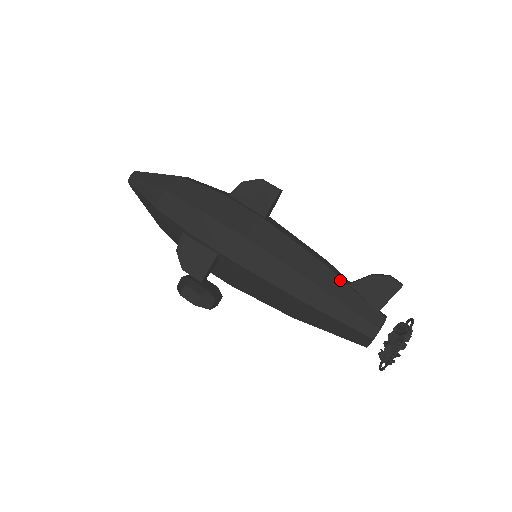
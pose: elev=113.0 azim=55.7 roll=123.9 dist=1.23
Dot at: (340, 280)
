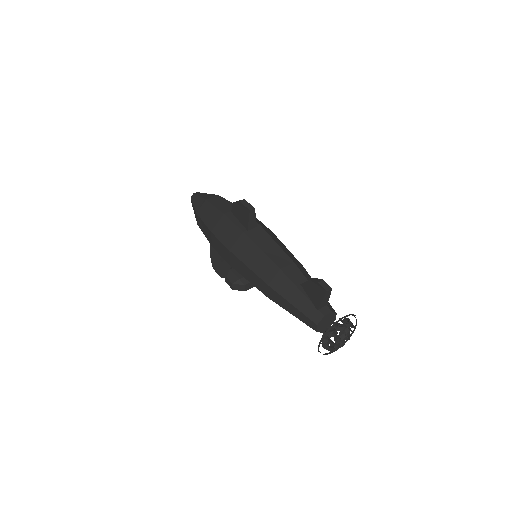
Dot at: (291, 283)
